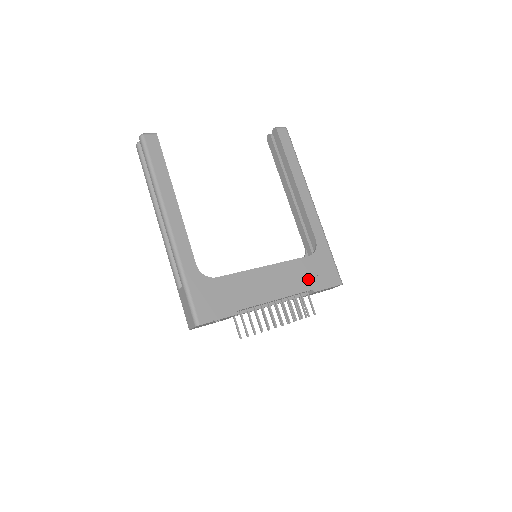
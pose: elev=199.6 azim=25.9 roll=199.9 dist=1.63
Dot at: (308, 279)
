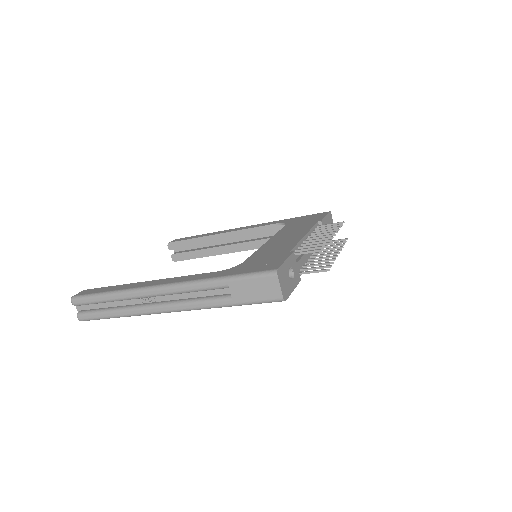
Dot at: (306, 224)
